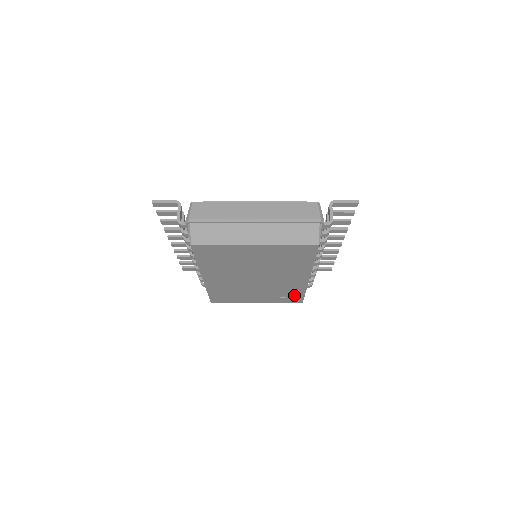
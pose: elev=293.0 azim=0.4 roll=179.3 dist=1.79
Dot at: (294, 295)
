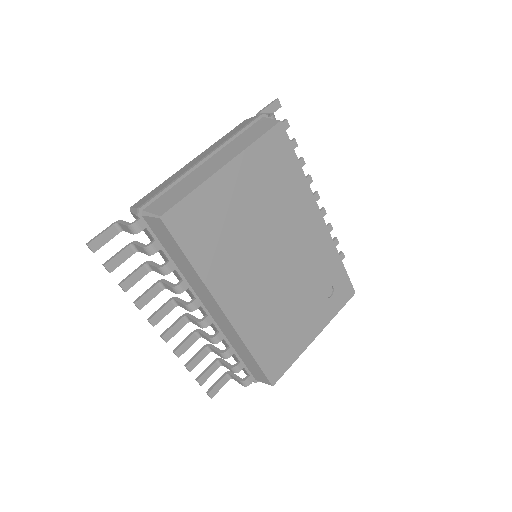
Dot at: (336, 279)
